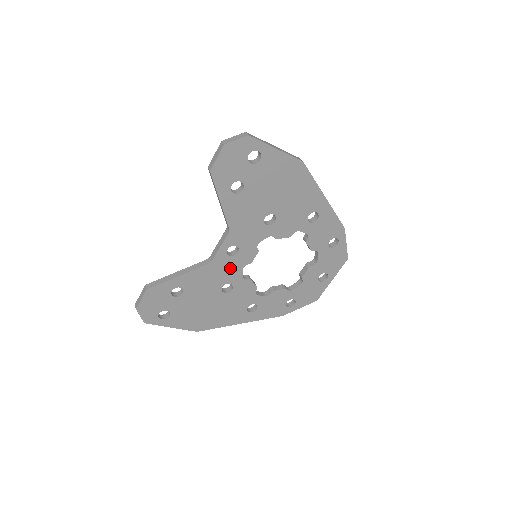
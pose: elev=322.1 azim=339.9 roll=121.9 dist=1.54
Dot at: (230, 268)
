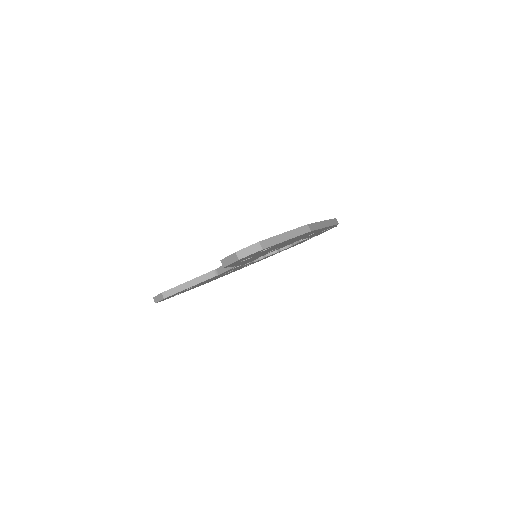
Dot at: occluded
